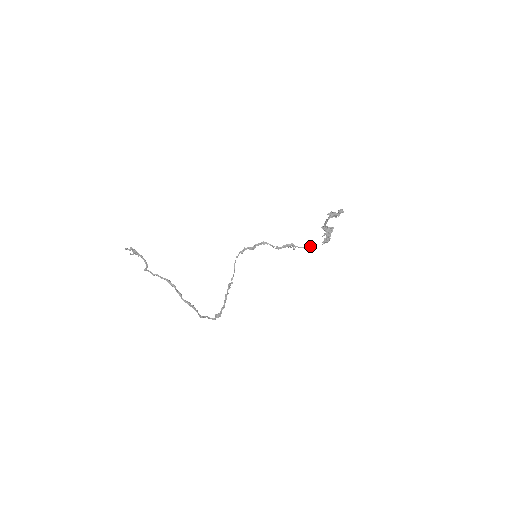
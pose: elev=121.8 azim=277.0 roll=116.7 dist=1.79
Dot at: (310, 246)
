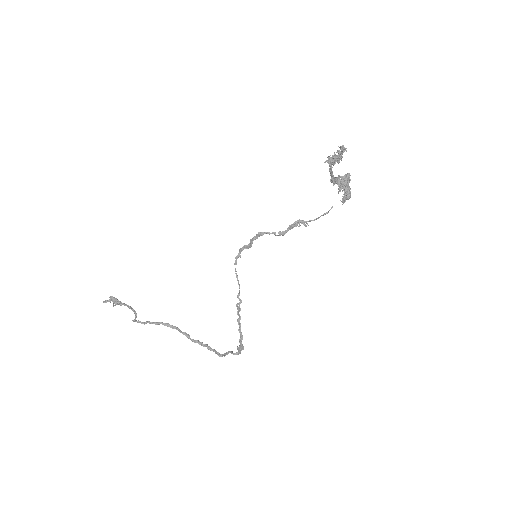
Dot at: (326, 213)
